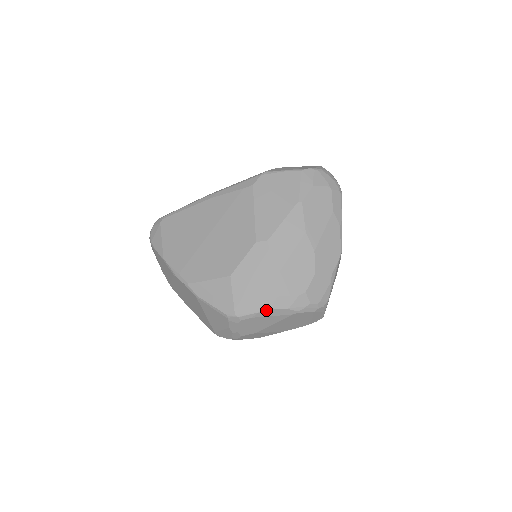
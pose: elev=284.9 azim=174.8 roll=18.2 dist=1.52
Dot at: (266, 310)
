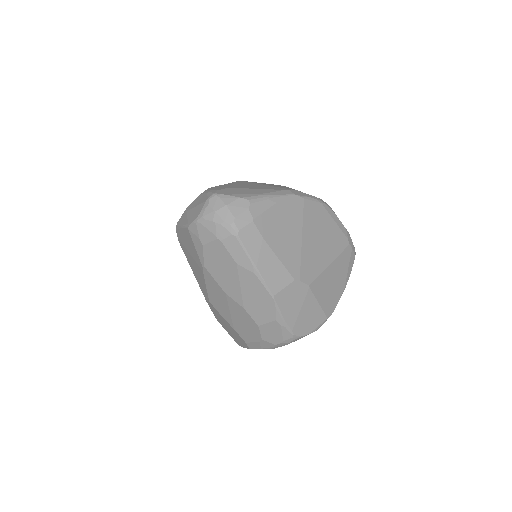
Dot at: occluded
